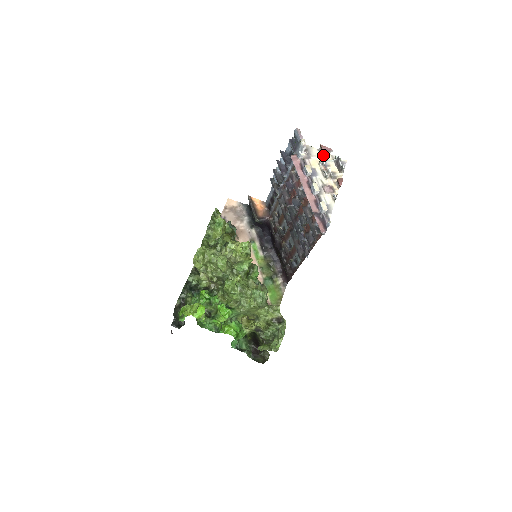
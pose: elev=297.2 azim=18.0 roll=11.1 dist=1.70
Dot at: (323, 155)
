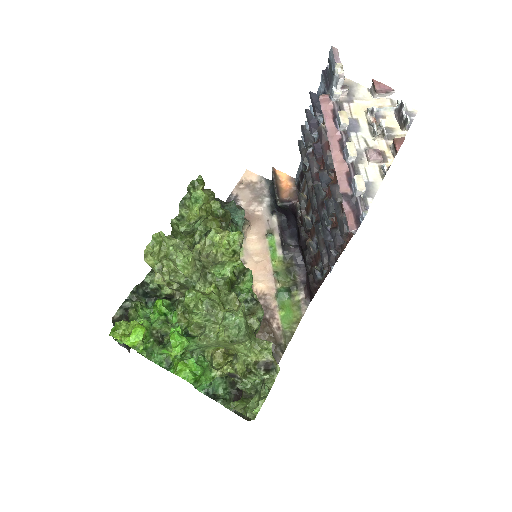
Dot at: (376, 99)
